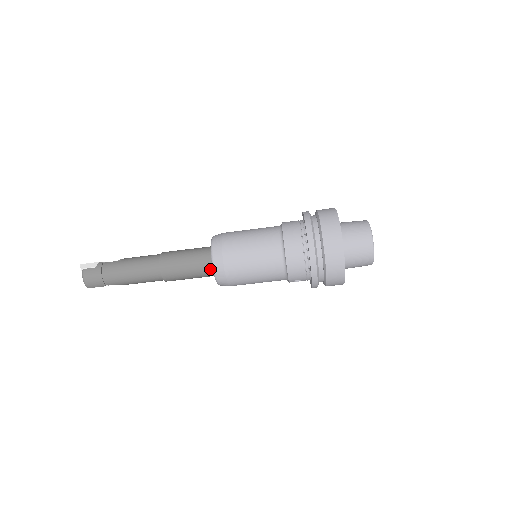
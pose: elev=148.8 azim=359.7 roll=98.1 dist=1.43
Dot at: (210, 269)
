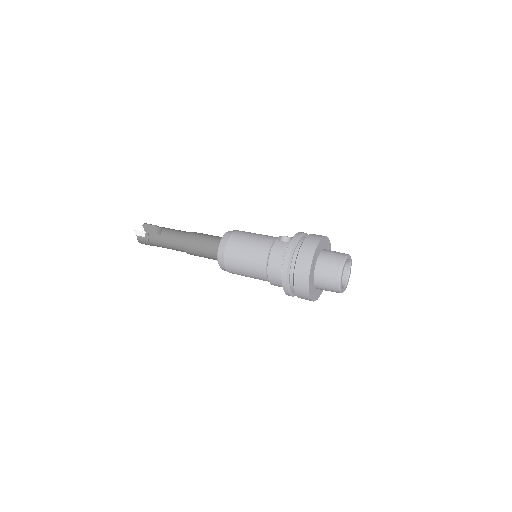
Dot at: occluded
